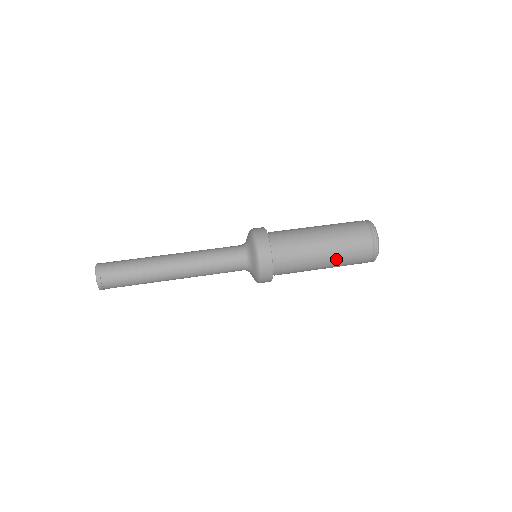
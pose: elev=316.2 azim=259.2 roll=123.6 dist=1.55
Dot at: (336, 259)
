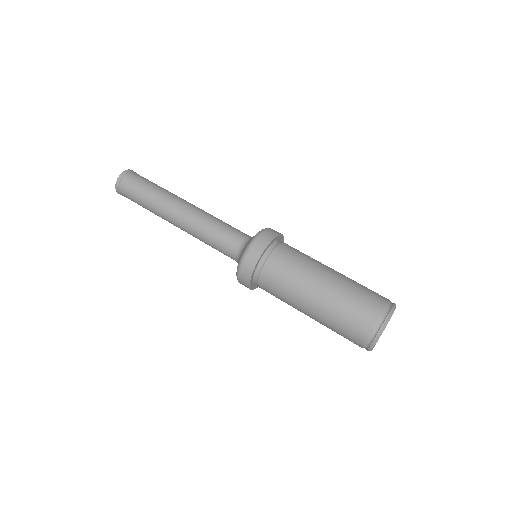
Dot at: (327, 305)
